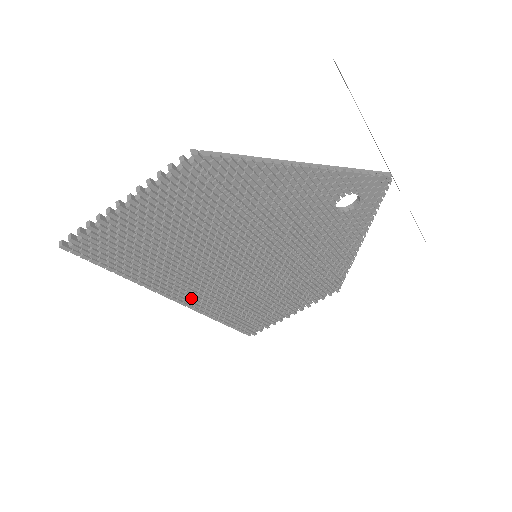
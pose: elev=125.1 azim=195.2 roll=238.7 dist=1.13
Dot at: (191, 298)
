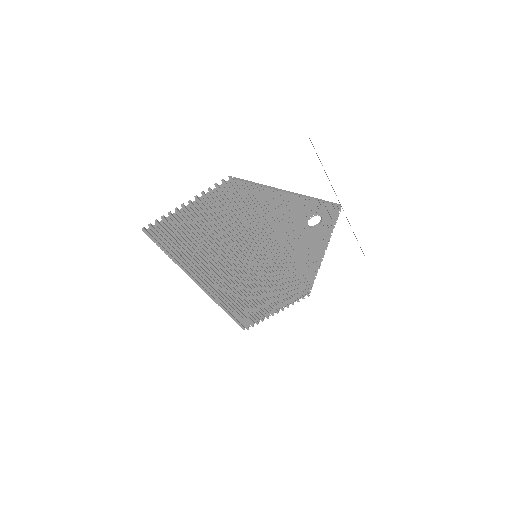
Dot at: (210, 285)
